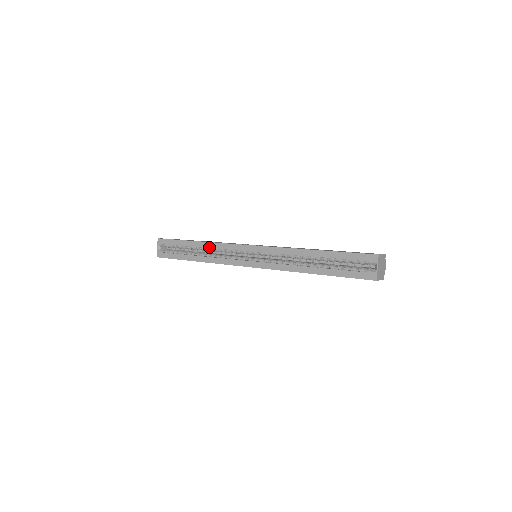
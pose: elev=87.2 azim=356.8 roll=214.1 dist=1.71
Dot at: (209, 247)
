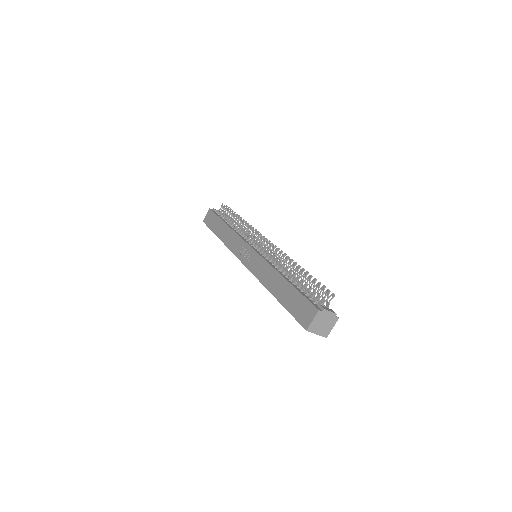
Dot at: occluded
